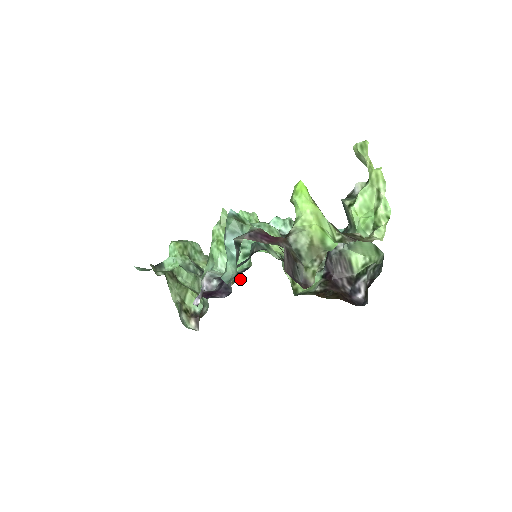
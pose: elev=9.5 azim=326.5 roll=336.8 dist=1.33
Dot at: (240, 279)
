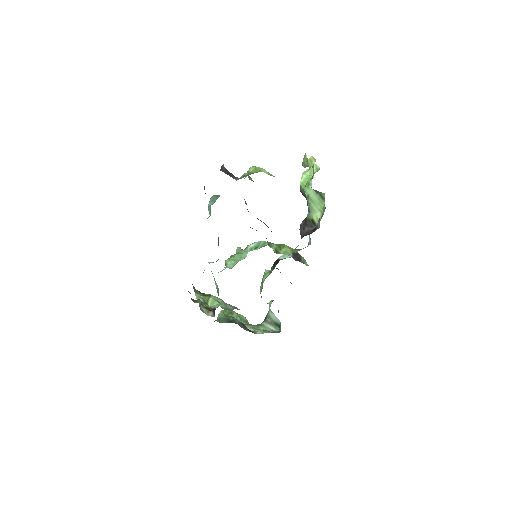
Dot at: occluded
